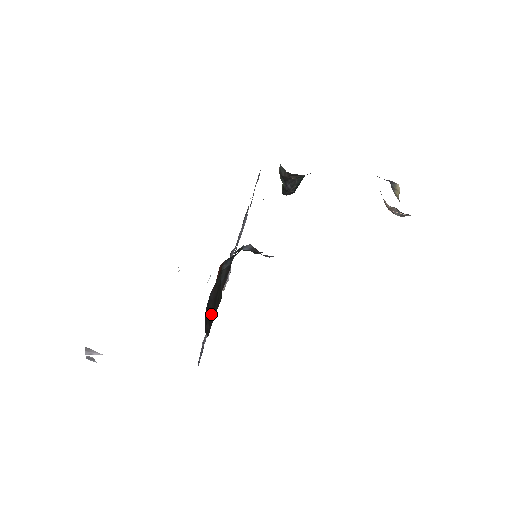
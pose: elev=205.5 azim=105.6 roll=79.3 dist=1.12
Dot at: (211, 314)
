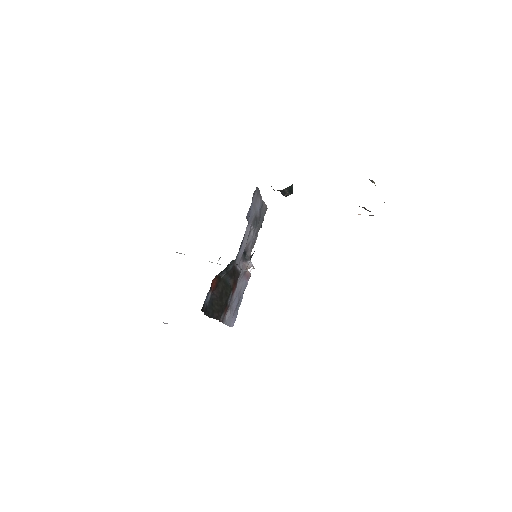
Dot at: (219, 306)
